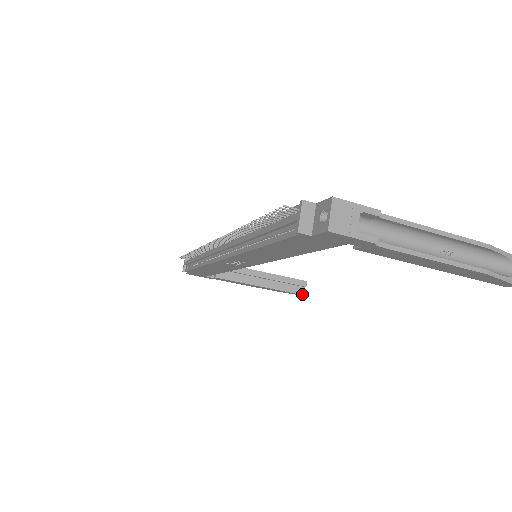
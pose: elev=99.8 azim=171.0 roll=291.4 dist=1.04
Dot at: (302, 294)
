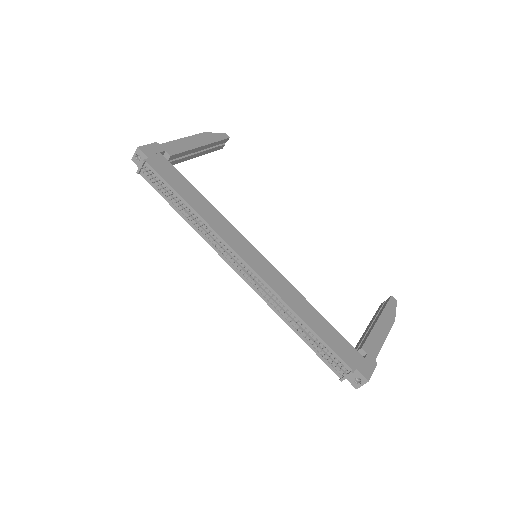
Dot at: (222, 148)
